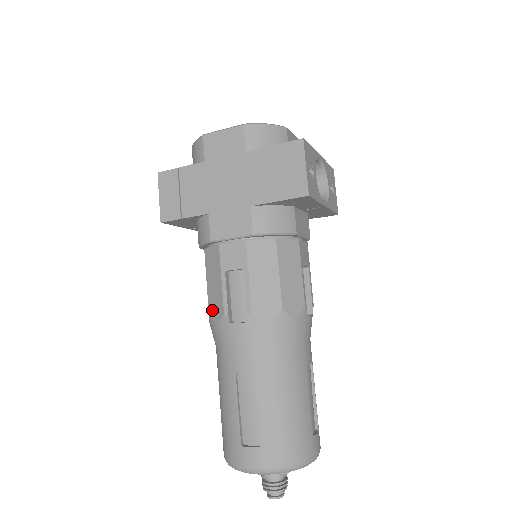
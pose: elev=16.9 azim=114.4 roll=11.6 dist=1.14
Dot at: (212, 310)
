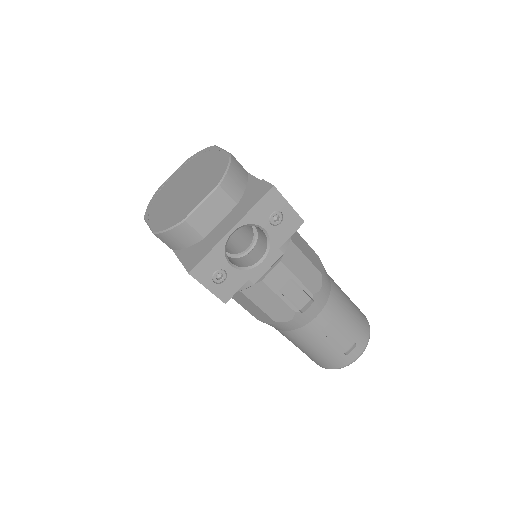
Dot at: occluded
